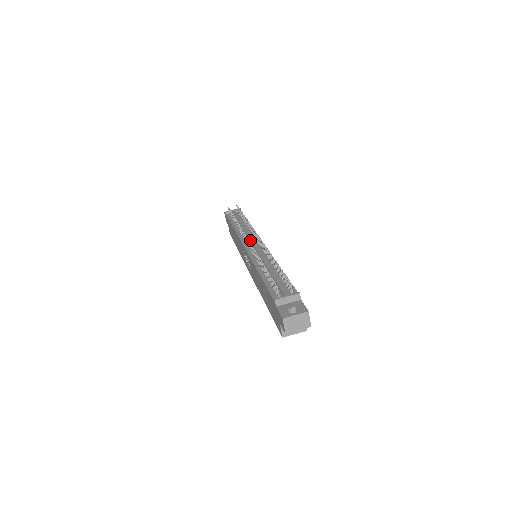
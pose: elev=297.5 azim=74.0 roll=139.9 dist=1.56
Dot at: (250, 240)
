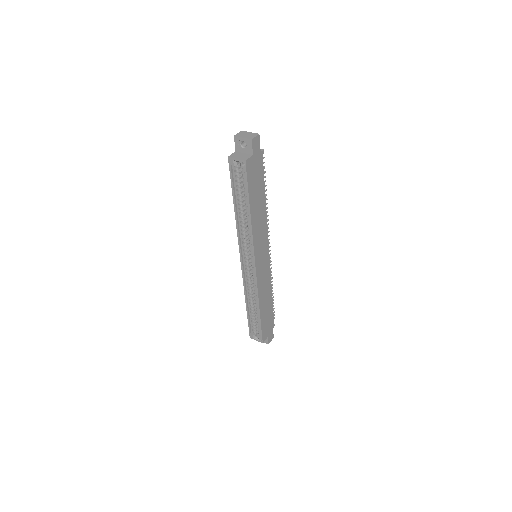
Dot at: occluded
